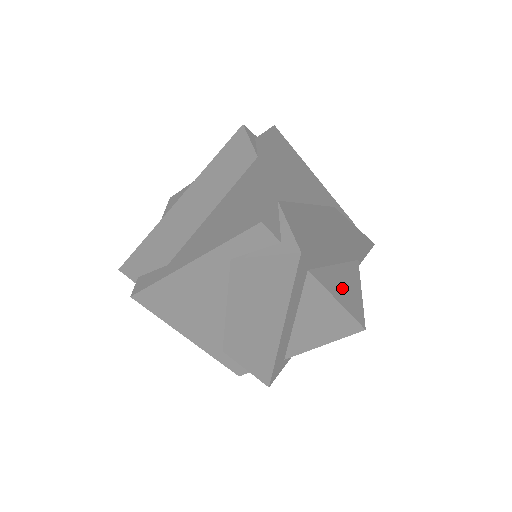
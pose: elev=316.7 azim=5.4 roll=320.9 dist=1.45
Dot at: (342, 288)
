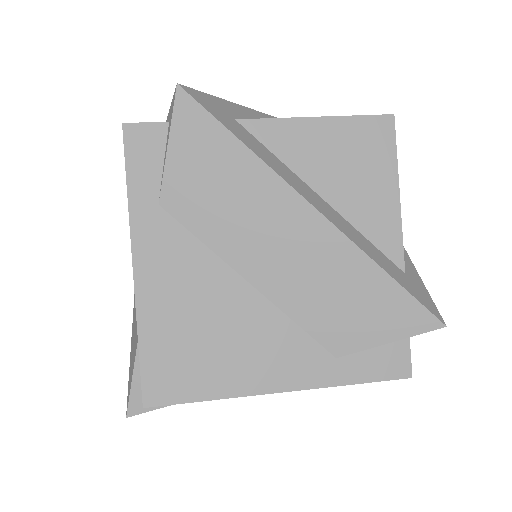
Dot at: occluded
